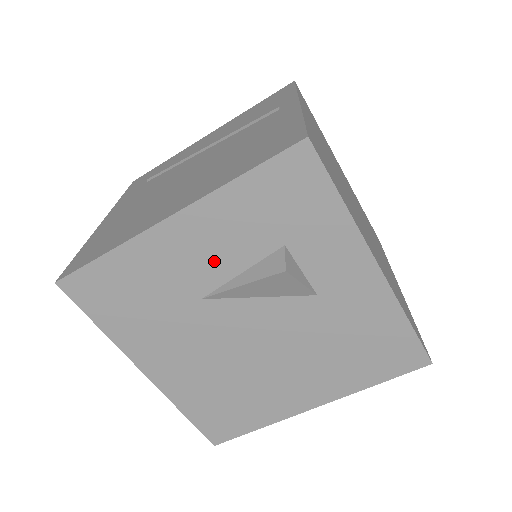
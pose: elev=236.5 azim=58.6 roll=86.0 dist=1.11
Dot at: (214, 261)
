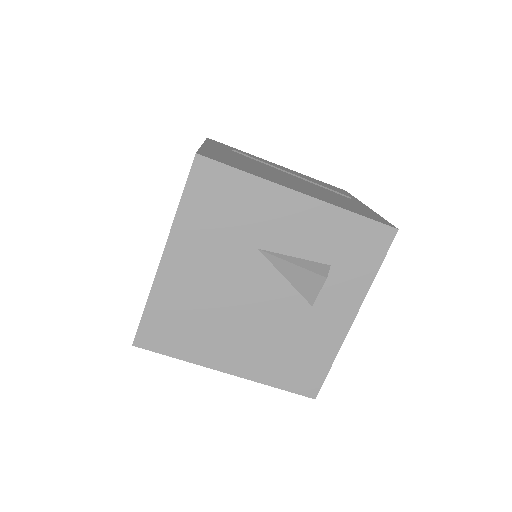
Dot at: (291, 237)
